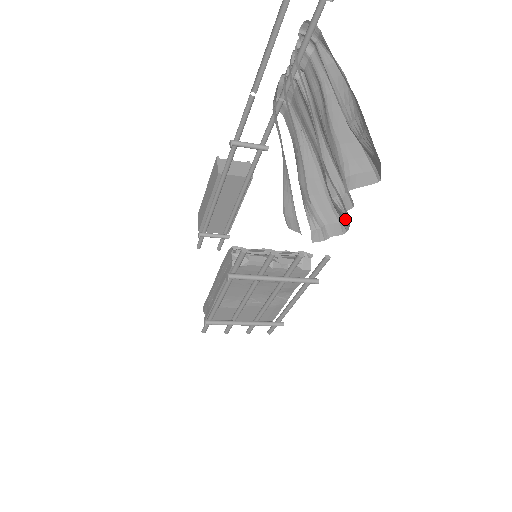
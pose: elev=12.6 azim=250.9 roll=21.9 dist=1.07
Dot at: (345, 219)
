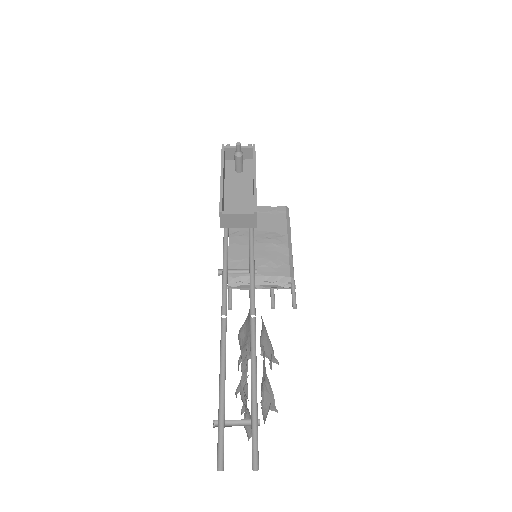
Dot at: occluded
